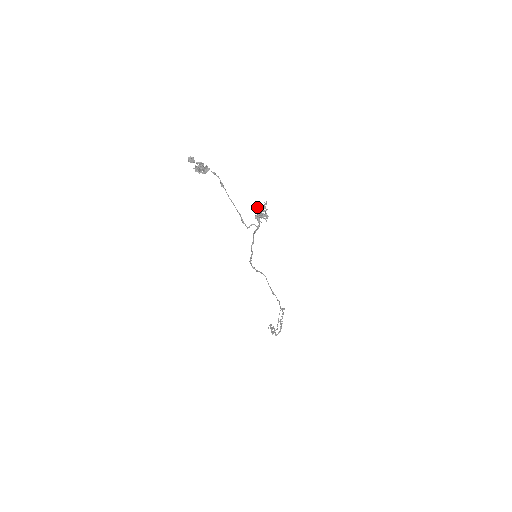
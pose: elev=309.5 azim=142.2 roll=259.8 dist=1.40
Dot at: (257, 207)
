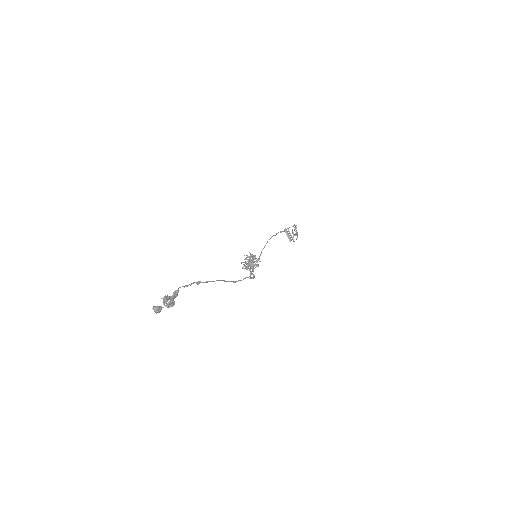
Dot at: (244, 262)
